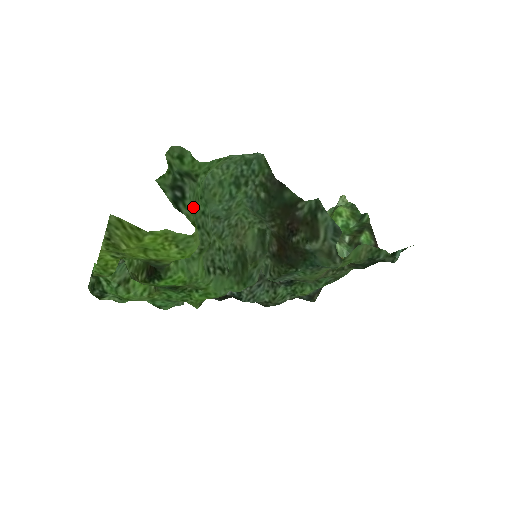
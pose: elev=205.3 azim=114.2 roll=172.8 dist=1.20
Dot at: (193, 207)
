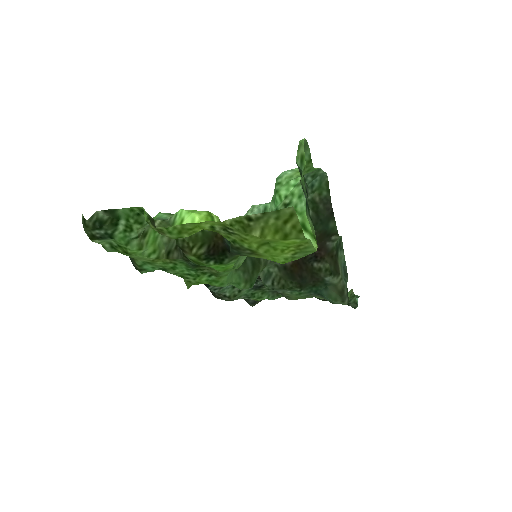
Dot at: occluded
